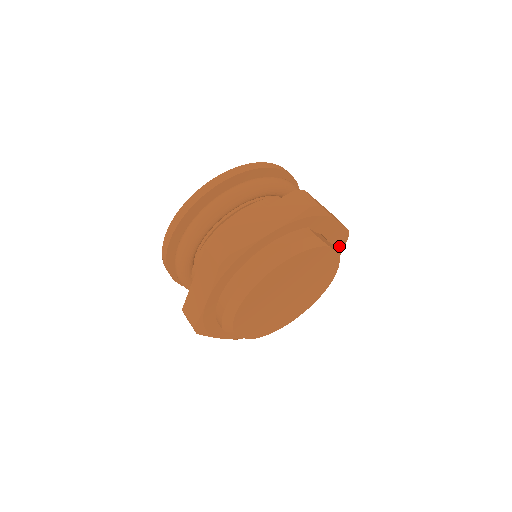
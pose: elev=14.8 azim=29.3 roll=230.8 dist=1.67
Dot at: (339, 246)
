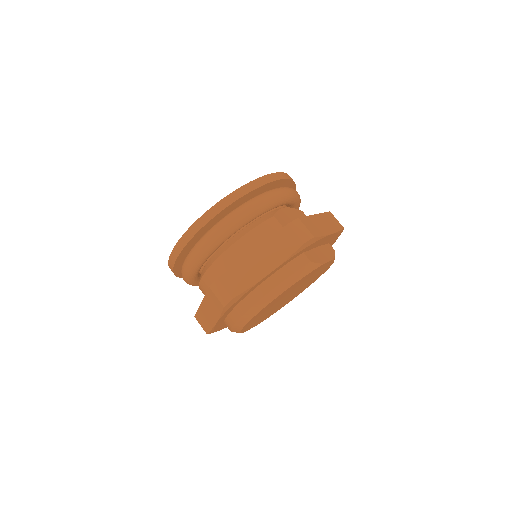
Dot at: (334, 240)
